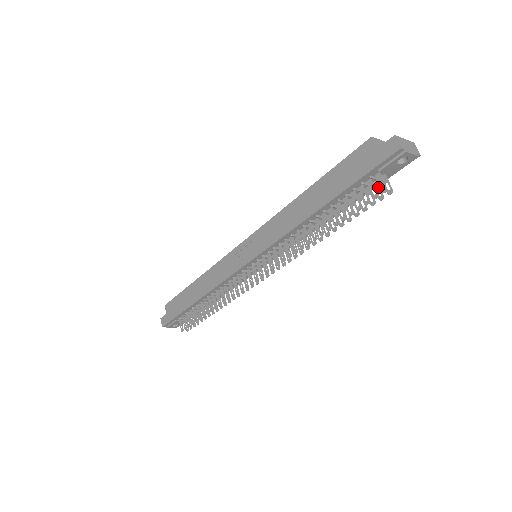
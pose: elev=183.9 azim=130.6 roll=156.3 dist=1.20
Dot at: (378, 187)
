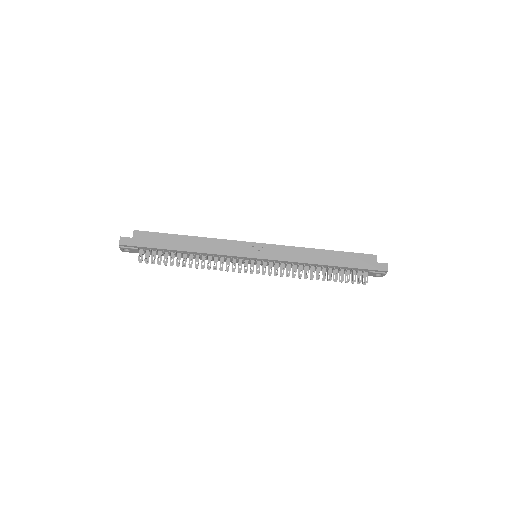
Dot at: (359, 277)
